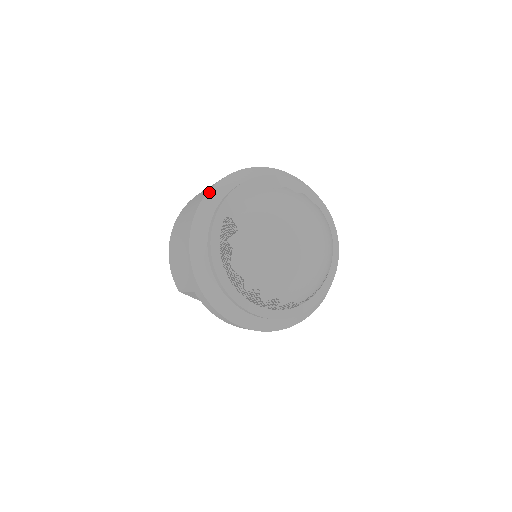
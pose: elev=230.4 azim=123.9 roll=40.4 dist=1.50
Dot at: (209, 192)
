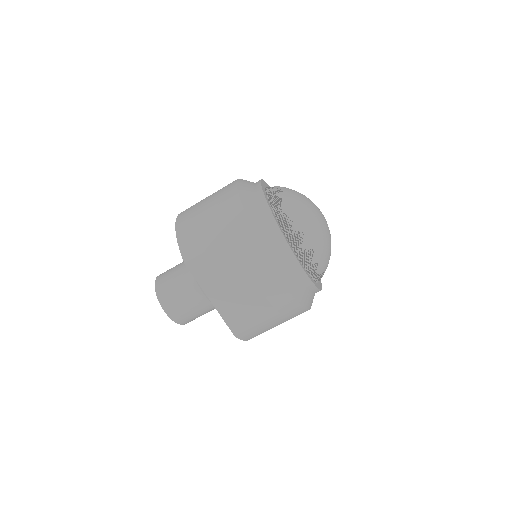
Dot at: occluded
